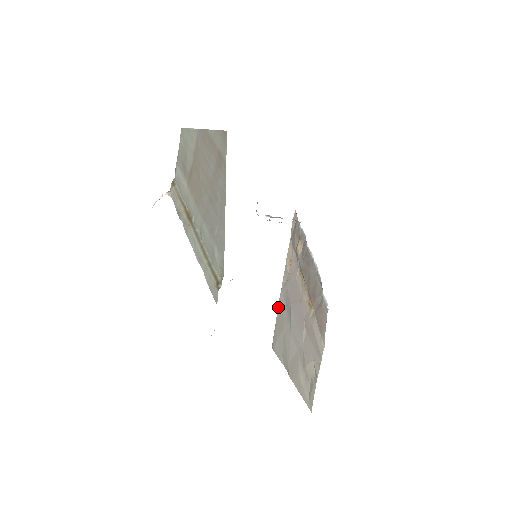
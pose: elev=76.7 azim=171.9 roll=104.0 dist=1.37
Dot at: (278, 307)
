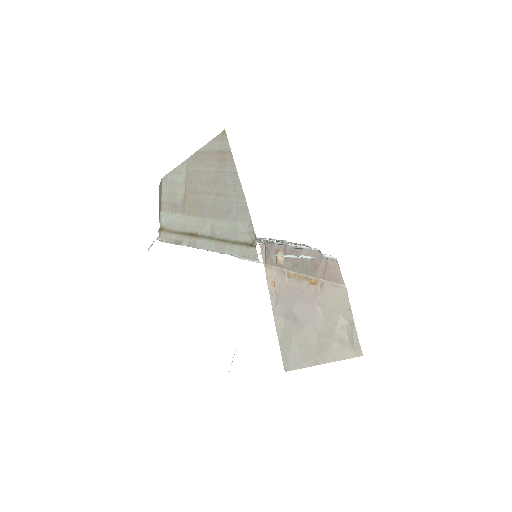
Dot at: (276, 329)
